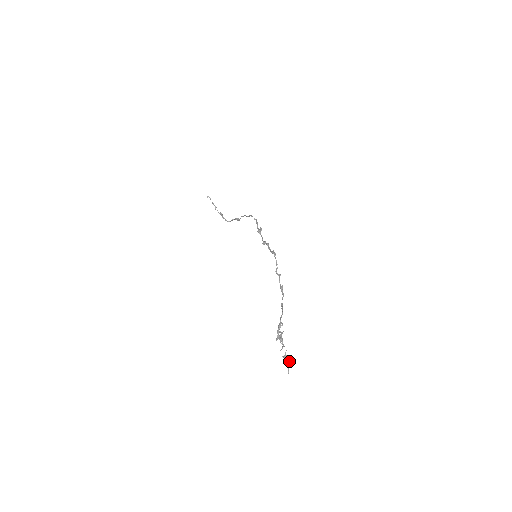
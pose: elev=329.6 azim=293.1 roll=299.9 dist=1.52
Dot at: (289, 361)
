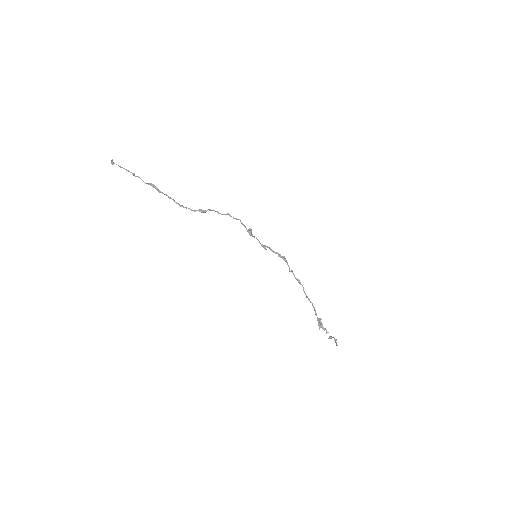
Dot at: (336, 340)
